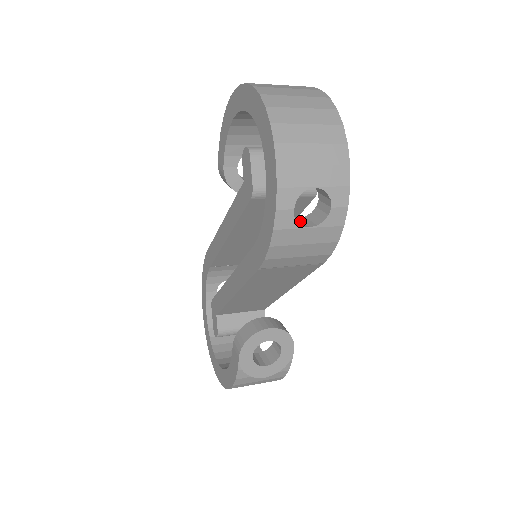
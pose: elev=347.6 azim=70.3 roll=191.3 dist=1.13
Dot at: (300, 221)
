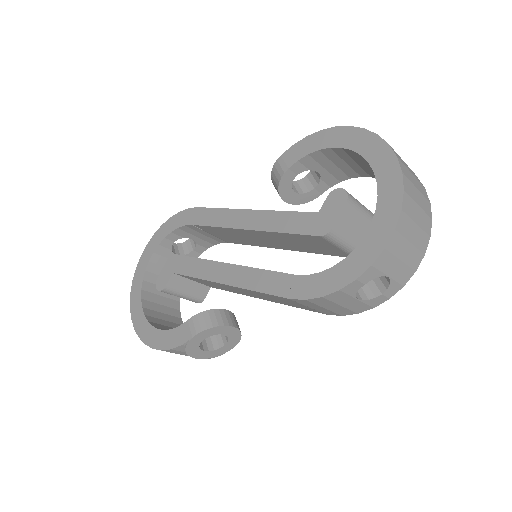
Dot at: occluded
